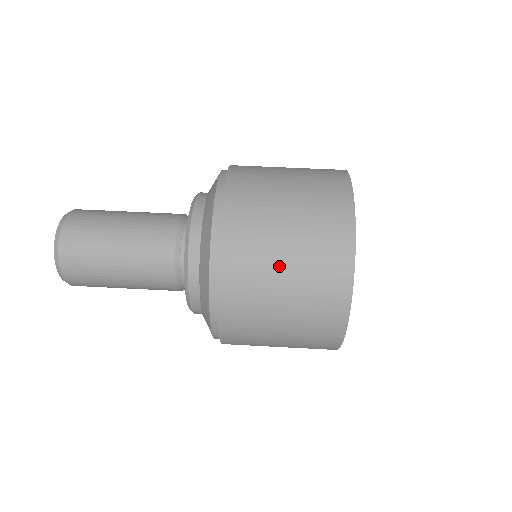
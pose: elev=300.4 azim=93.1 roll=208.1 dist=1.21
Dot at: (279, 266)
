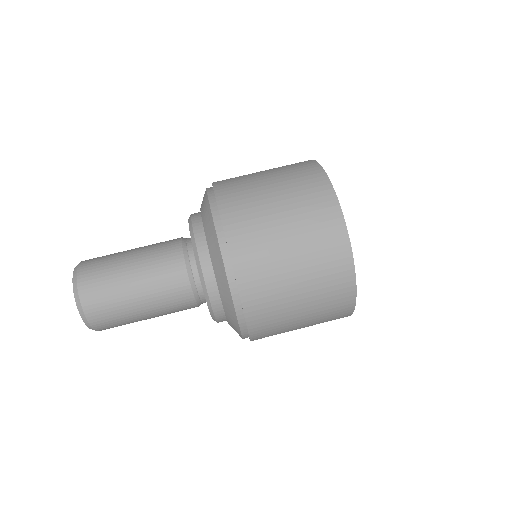
Dot at: (282, 238)
